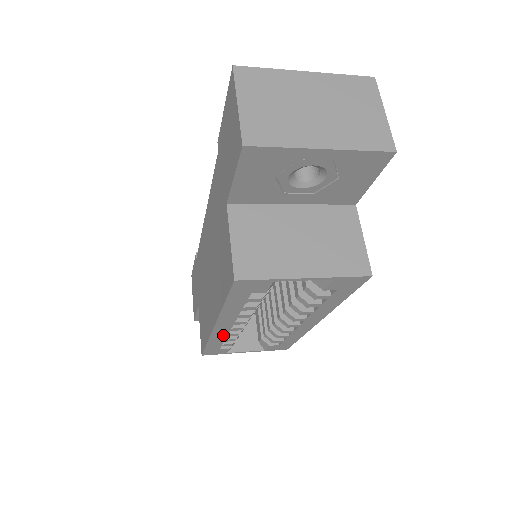
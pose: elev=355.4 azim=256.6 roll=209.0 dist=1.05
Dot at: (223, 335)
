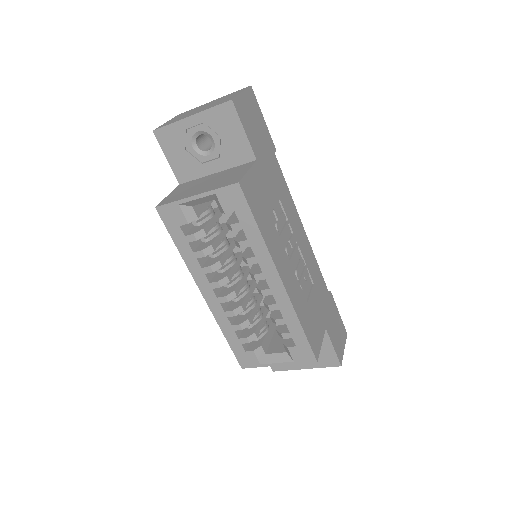
Dot at: (222, 314)
